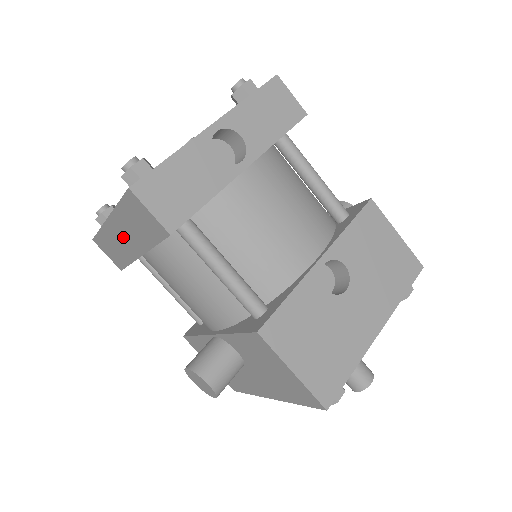
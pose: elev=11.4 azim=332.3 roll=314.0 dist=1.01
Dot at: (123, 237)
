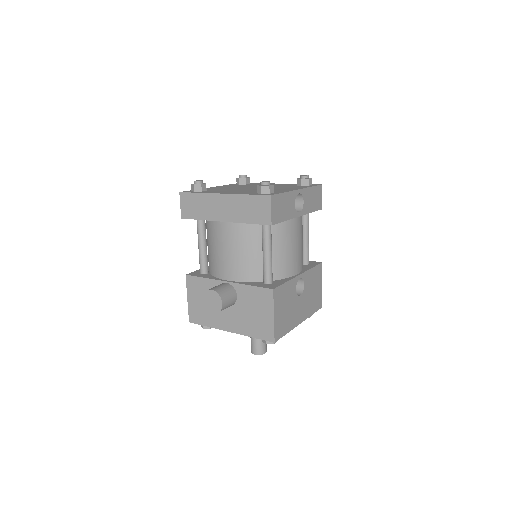
Dot at: (222, 207)
